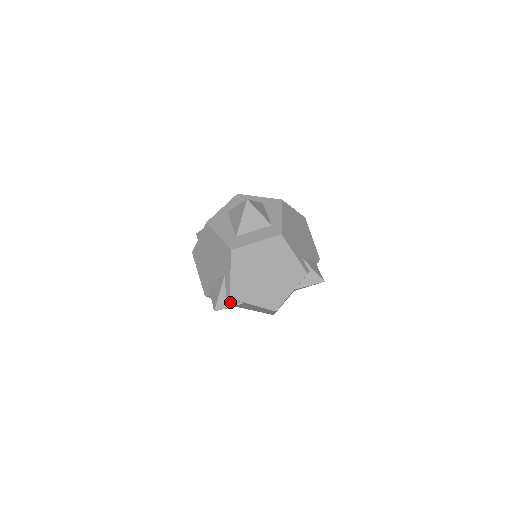
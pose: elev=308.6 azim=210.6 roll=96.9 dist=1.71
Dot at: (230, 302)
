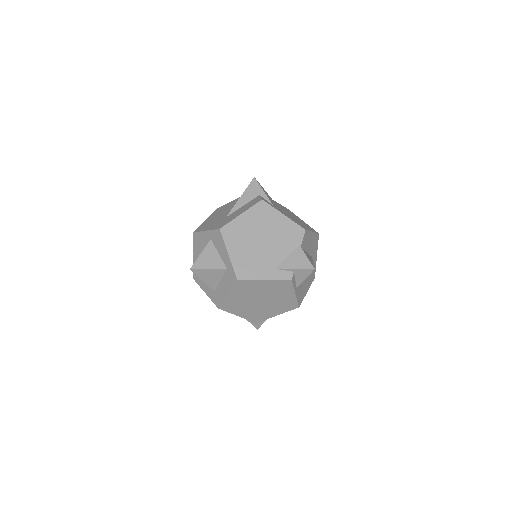
Dot at: occluded
